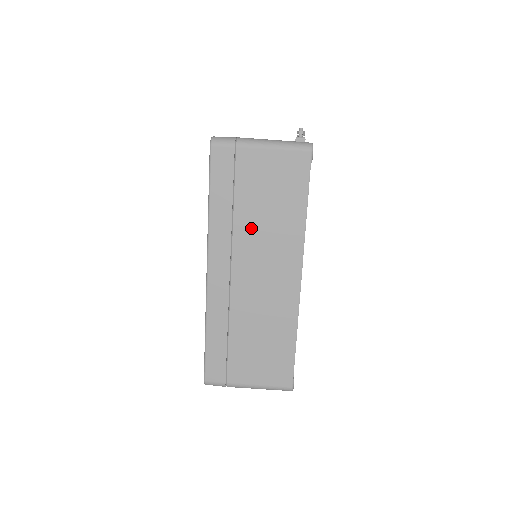
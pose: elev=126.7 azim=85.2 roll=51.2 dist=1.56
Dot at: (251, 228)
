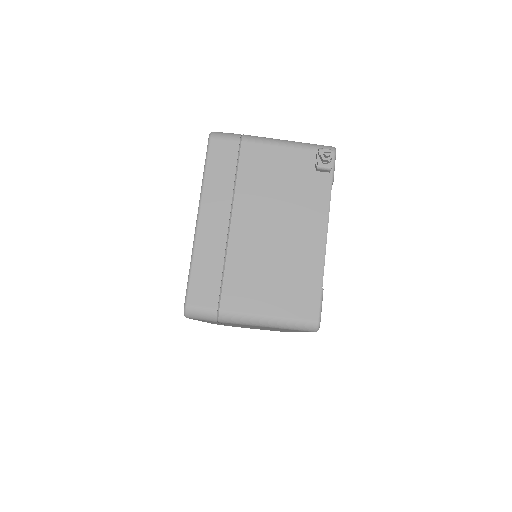
Dot at: occluded
